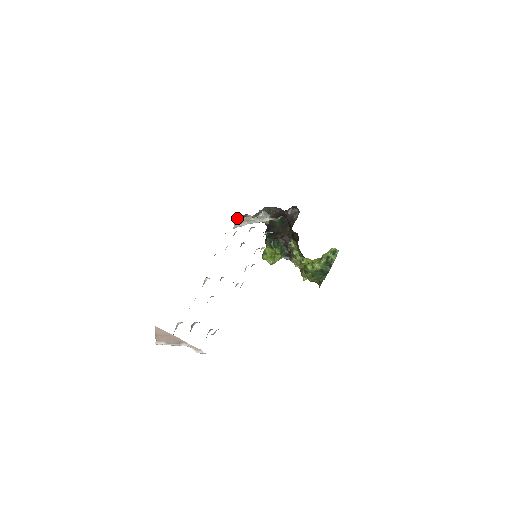
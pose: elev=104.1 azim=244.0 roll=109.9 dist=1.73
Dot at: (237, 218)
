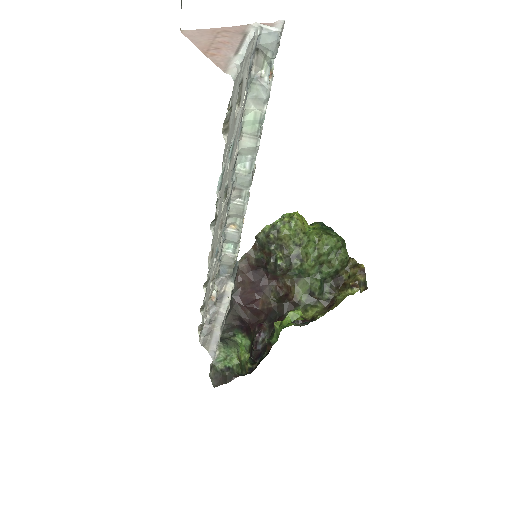
Dot at: (201, 342)
